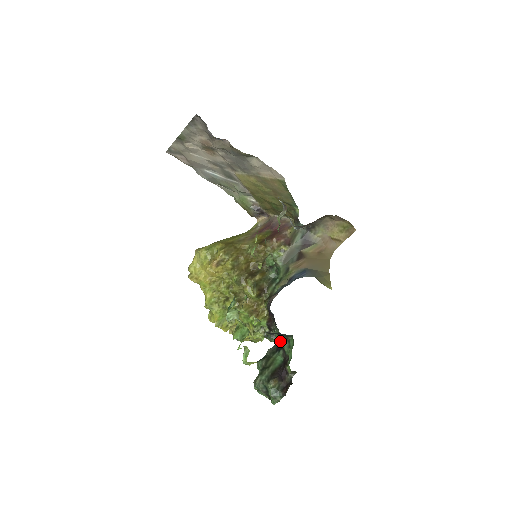
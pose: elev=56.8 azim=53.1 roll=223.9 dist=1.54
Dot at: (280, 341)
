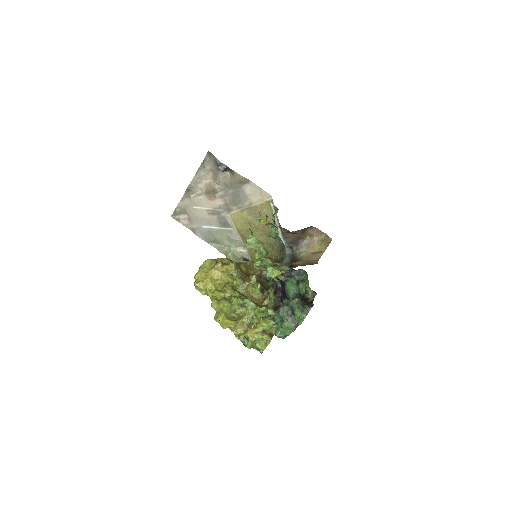
Dot at: (293, 291)
